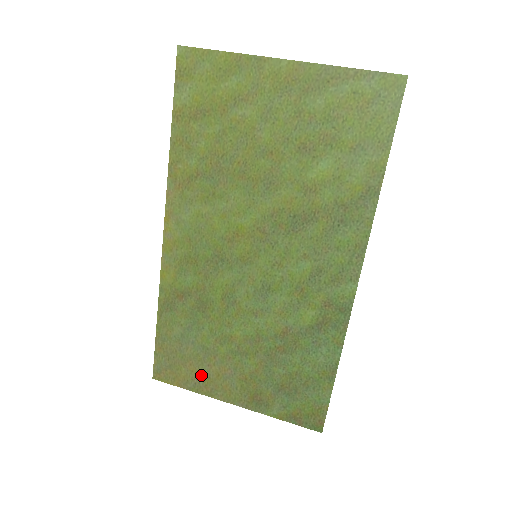
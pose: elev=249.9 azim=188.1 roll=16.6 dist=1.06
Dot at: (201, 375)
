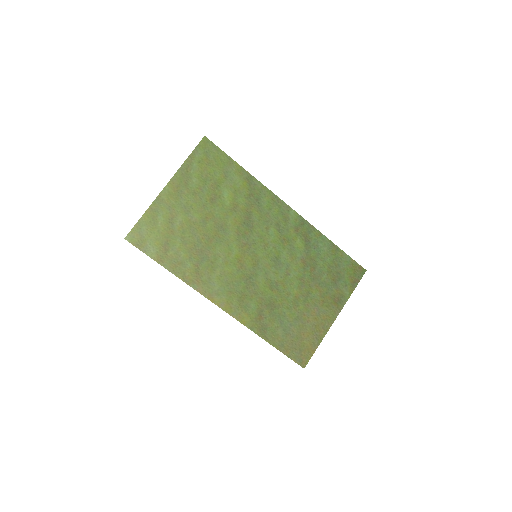
Dot at: (312, 331)
